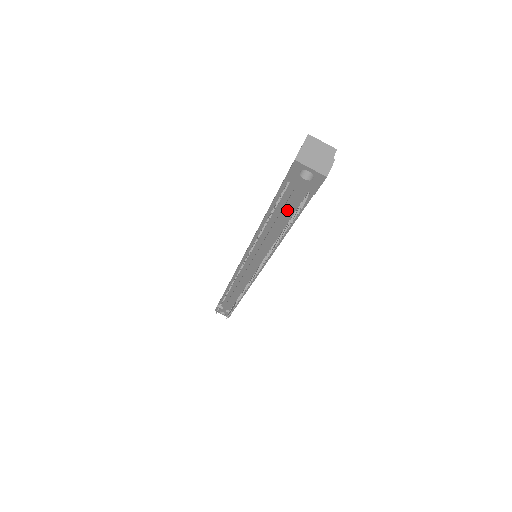
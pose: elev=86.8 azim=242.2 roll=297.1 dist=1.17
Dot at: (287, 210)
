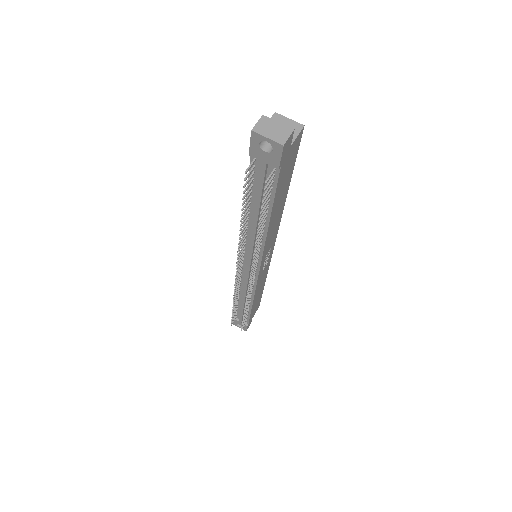
Dot at: (261, 191)
